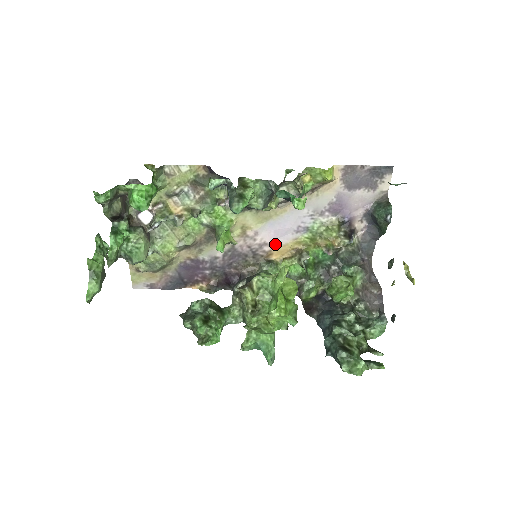
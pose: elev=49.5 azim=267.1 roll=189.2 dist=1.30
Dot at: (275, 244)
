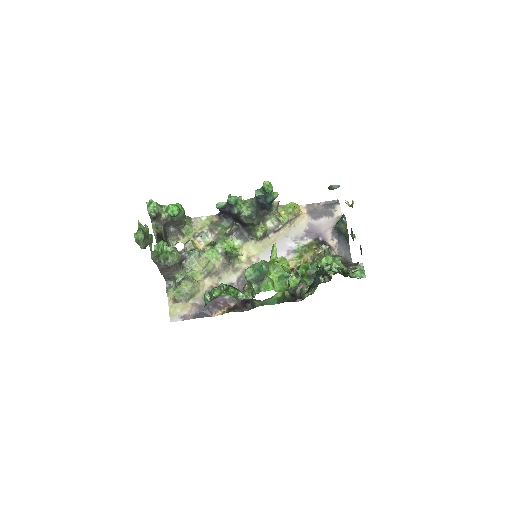
Dot at: occluded
